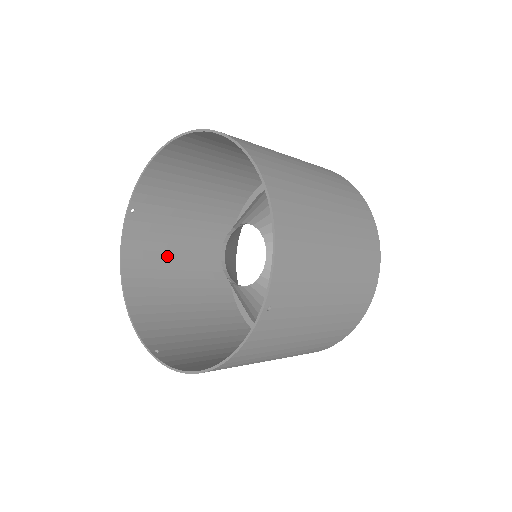
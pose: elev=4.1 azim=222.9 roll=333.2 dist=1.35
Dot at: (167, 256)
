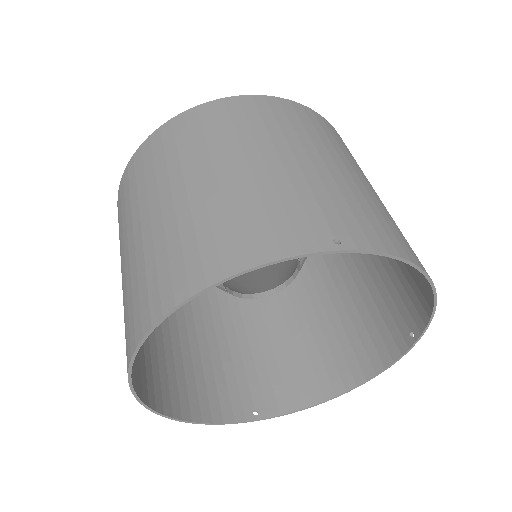
Dot at: occluded
